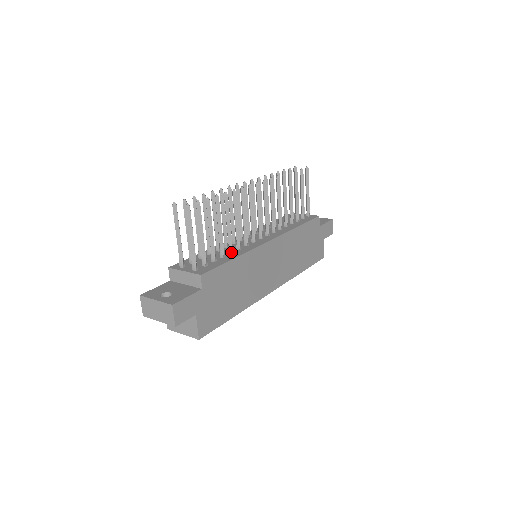
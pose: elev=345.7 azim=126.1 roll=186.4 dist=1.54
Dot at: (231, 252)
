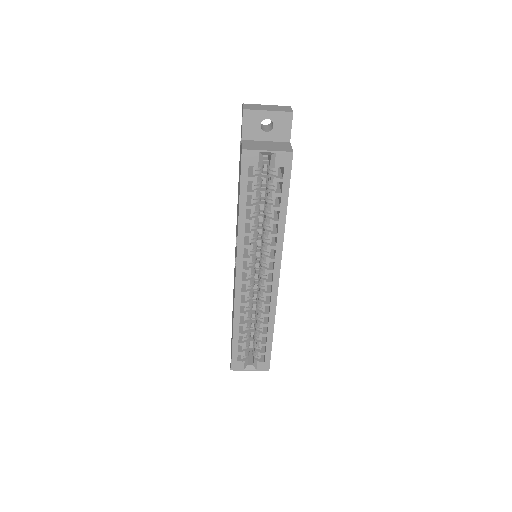
Dot at: occluded
